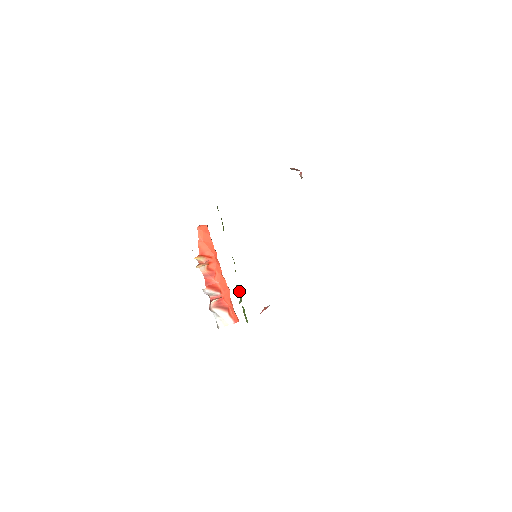
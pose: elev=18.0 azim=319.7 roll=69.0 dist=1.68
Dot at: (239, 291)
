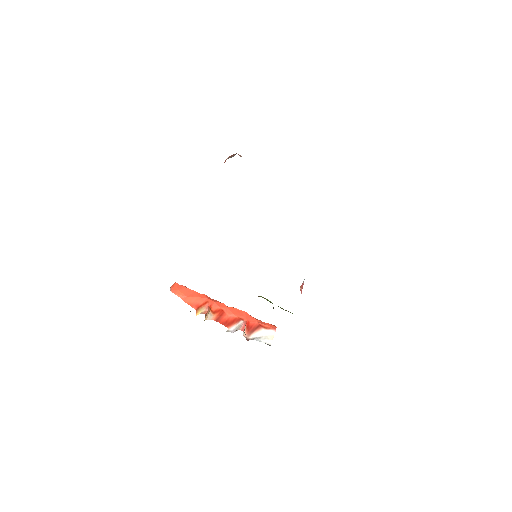
Dot at: (264, 298)
